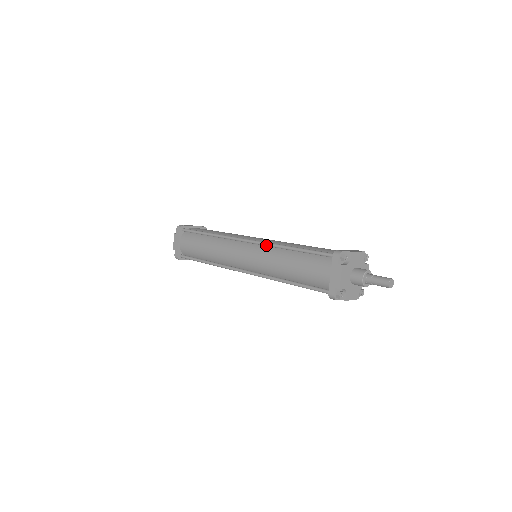
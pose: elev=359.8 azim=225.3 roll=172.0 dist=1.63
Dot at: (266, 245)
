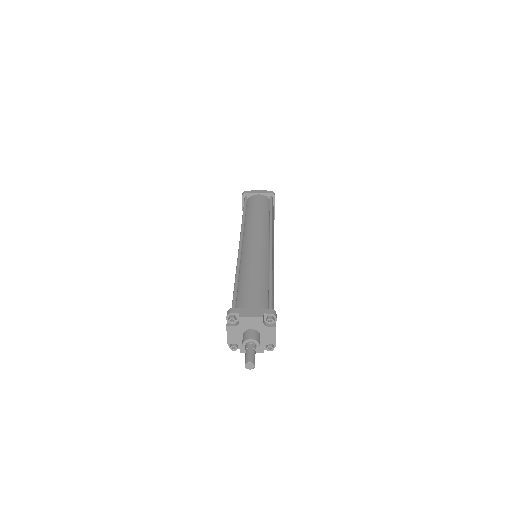
Dot at: (237, 260)
